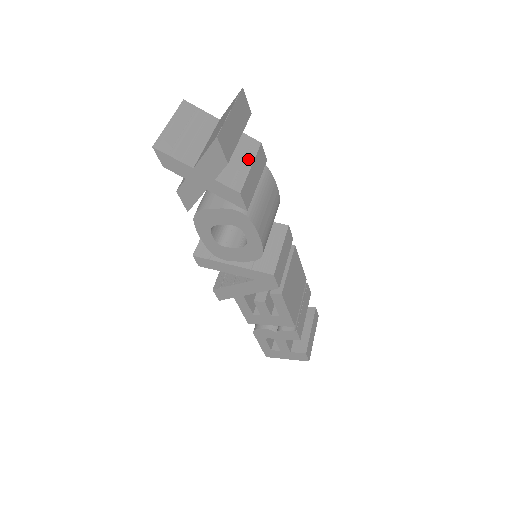
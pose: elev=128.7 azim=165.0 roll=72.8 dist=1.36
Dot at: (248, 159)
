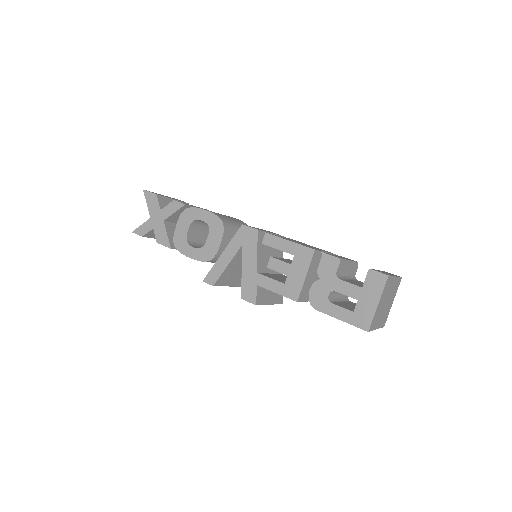
Dot at: occluded
